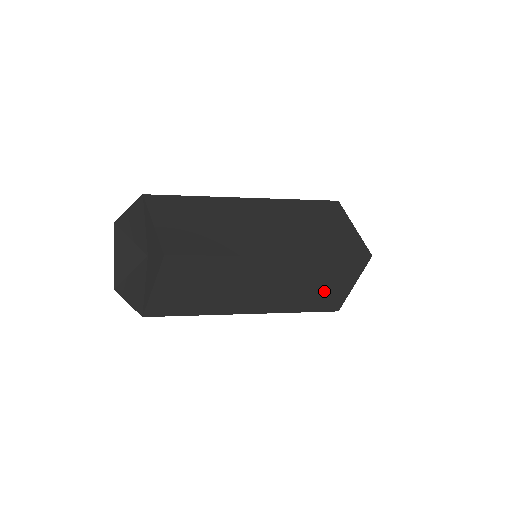
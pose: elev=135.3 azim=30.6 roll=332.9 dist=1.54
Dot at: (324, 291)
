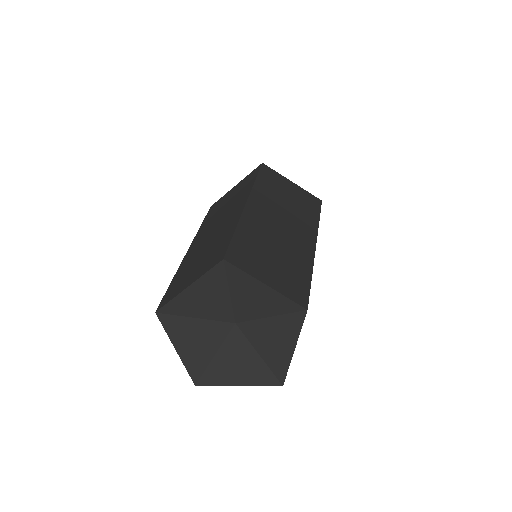
Dot at: occluded
